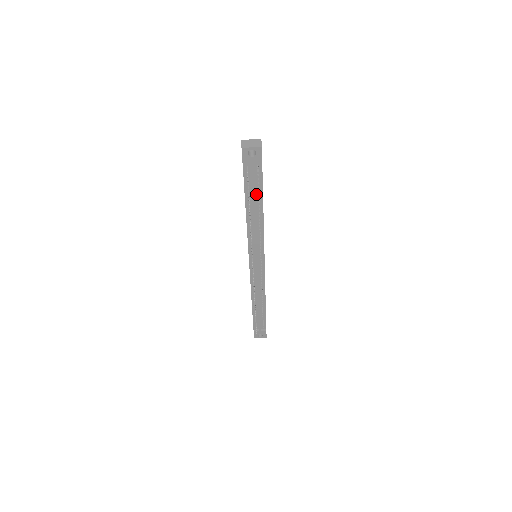
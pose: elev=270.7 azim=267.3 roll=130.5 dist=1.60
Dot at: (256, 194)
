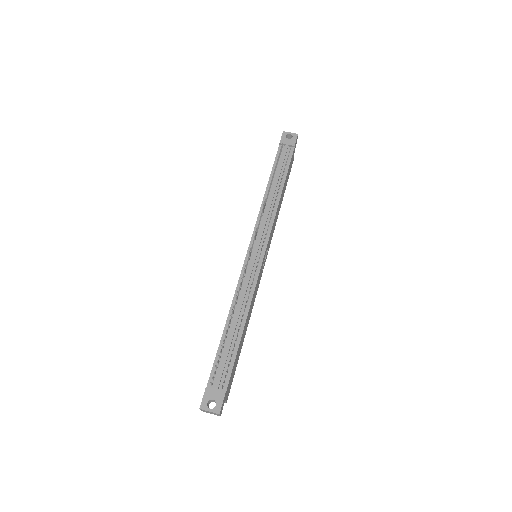
Dot at: (282, 171)
